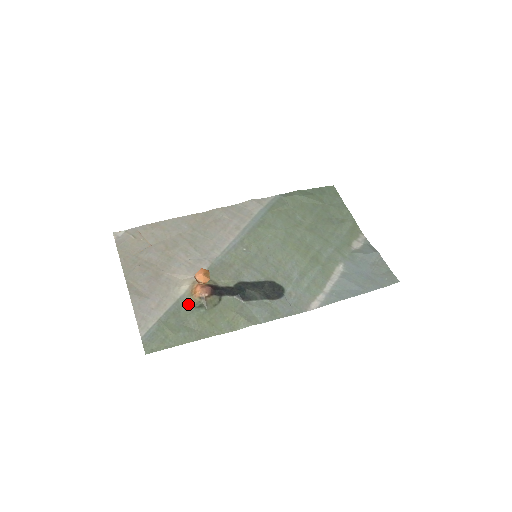
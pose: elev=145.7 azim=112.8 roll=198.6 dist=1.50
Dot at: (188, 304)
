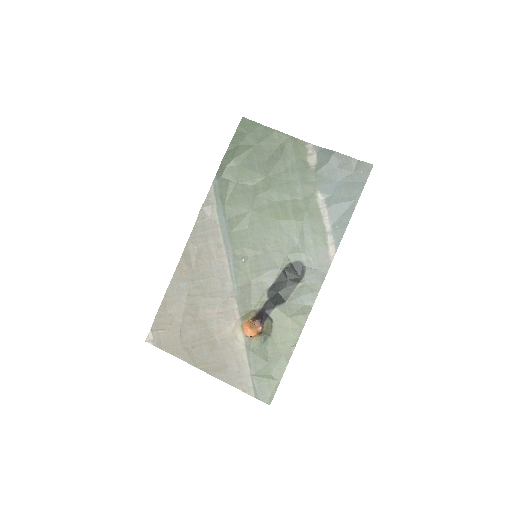
Dot at: (256, 346)
